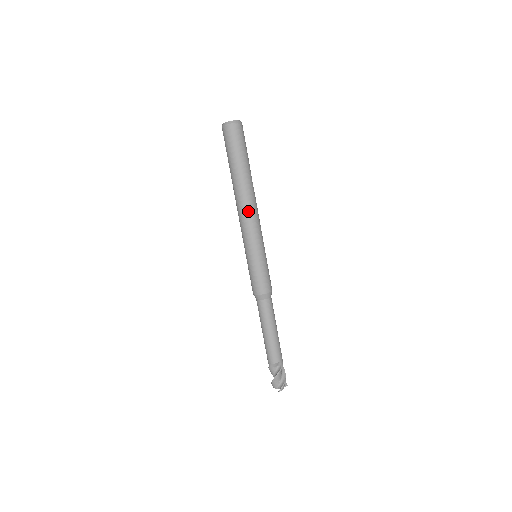
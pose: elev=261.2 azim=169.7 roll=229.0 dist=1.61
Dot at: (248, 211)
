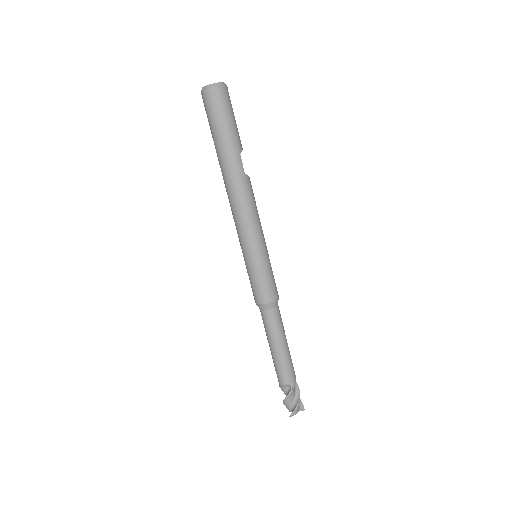
Dot at: (236, 202)
